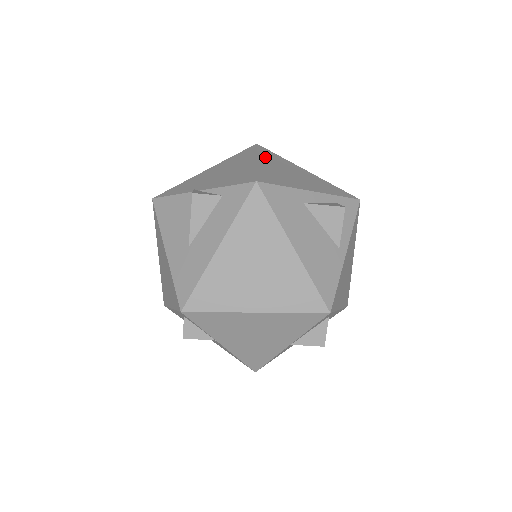
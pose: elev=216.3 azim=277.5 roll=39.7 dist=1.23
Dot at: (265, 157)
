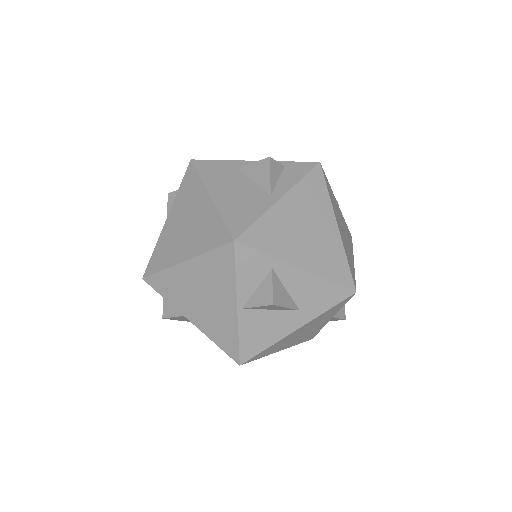
Dot at: occluded
